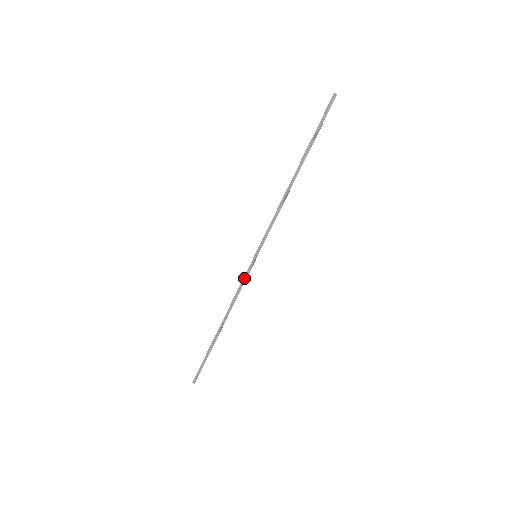
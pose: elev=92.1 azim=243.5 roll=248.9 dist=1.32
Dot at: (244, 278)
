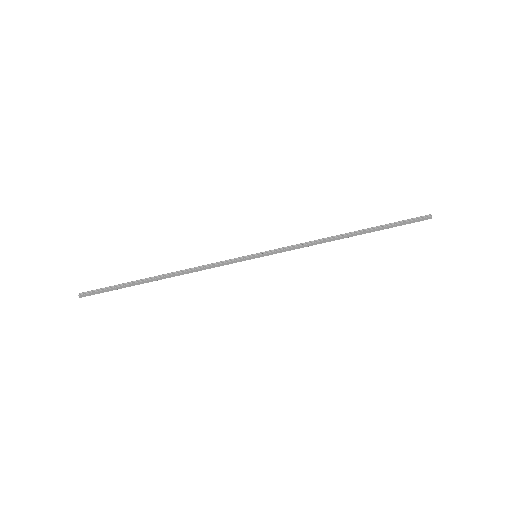
Dot at: (228, 260)
